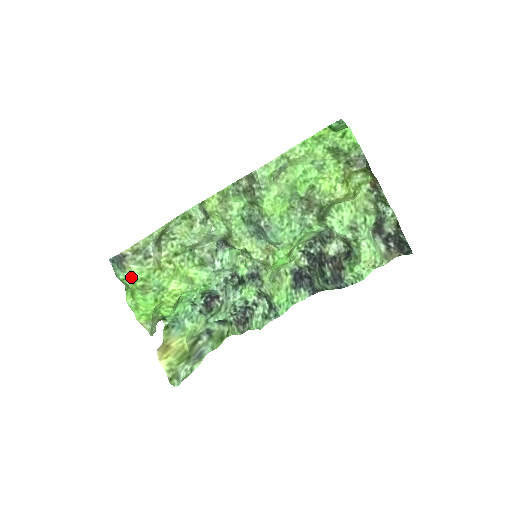
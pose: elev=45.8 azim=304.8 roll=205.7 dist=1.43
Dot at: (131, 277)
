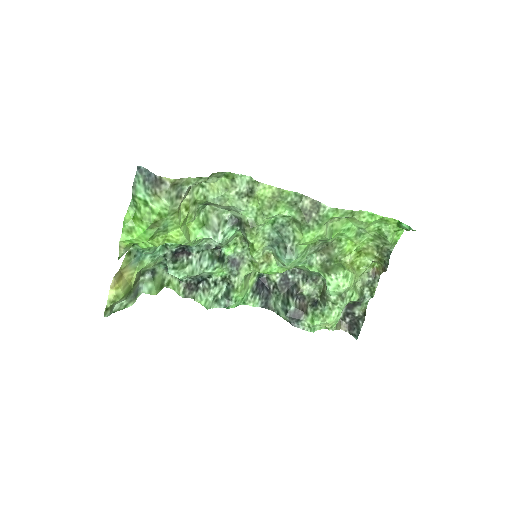
Dot at: (151, 204)
